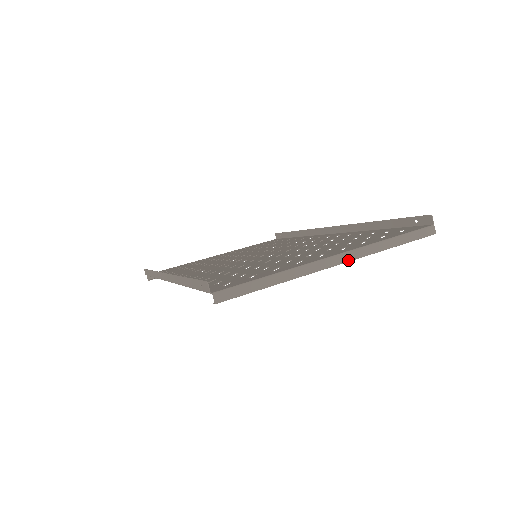
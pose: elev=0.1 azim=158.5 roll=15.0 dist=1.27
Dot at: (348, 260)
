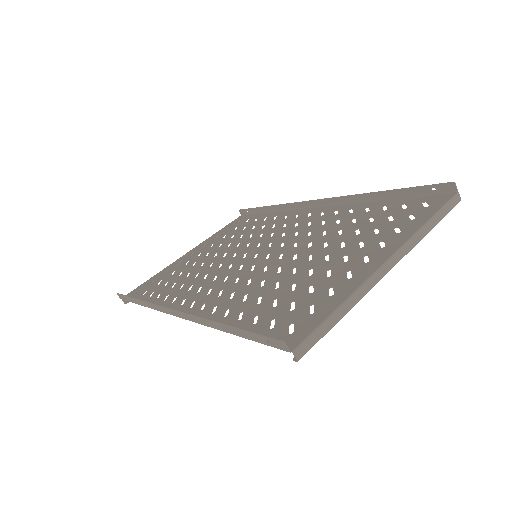
Dot at: (400, 259)
